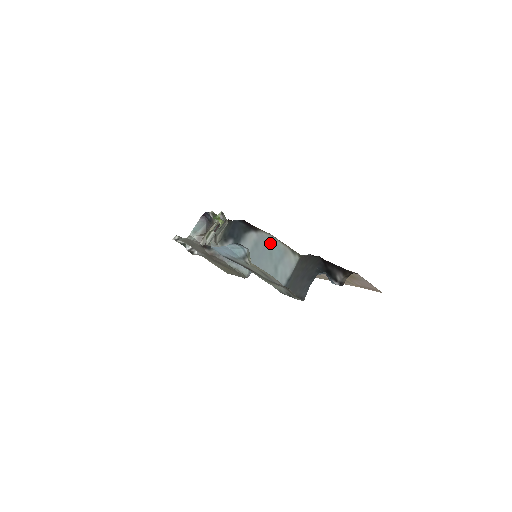
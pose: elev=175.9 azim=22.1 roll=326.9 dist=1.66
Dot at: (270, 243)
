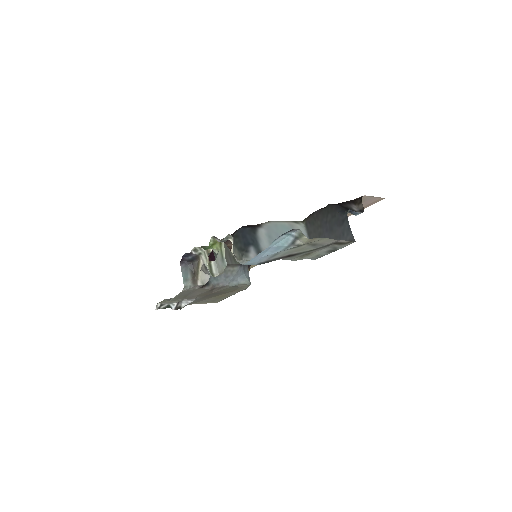
Dot at: (277, 228)
